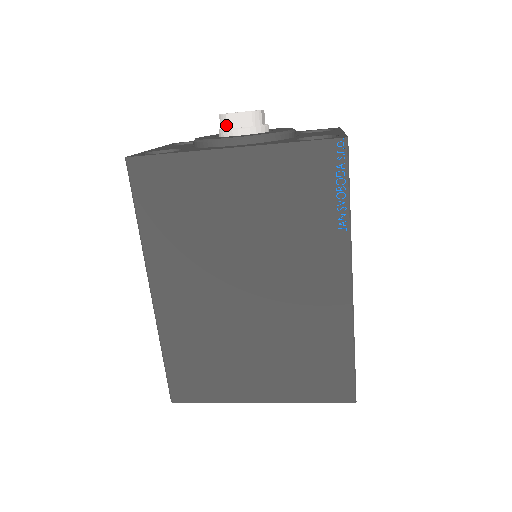
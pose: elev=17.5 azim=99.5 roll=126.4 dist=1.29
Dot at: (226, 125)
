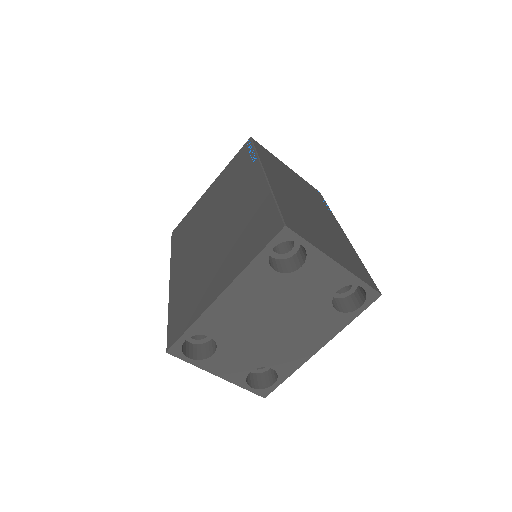
Dot at: occluded
